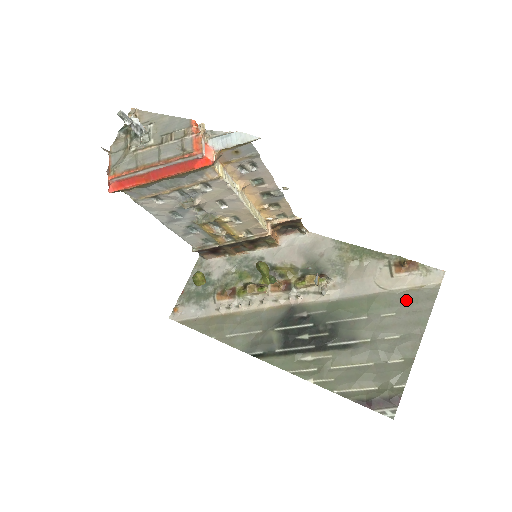
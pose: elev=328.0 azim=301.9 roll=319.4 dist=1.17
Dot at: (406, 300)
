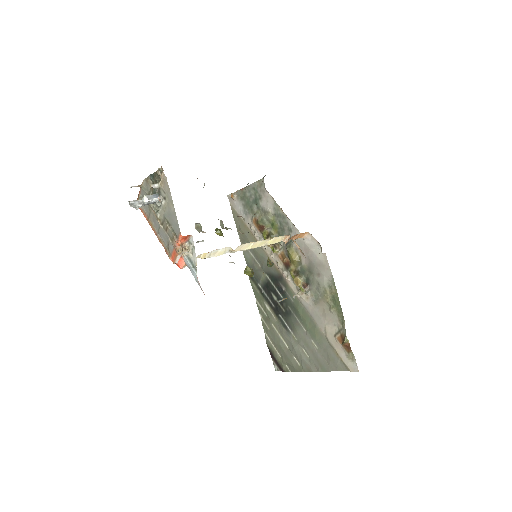
Dot at: (328, 352)
